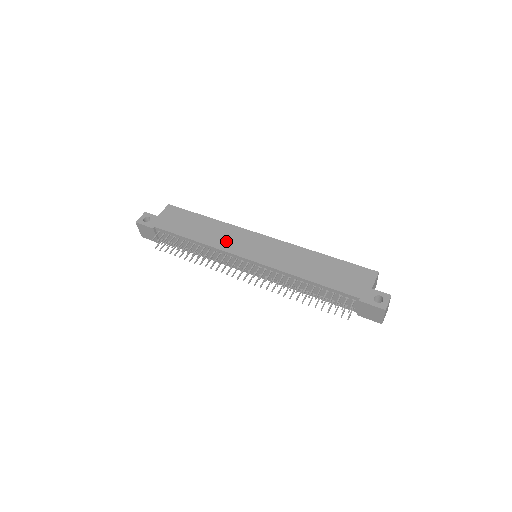
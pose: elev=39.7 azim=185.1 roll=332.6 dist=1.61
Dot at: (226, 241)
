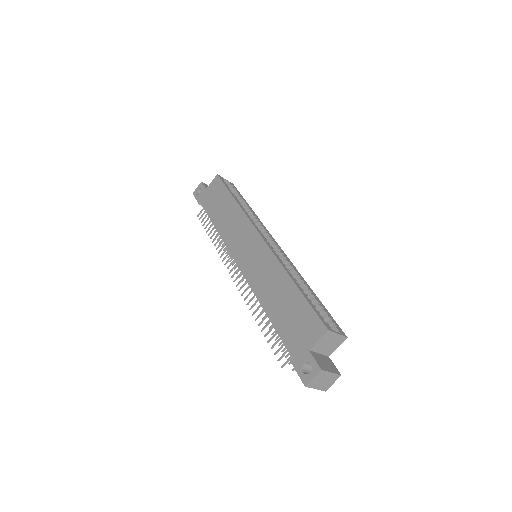
Dot at: (232, 235)
